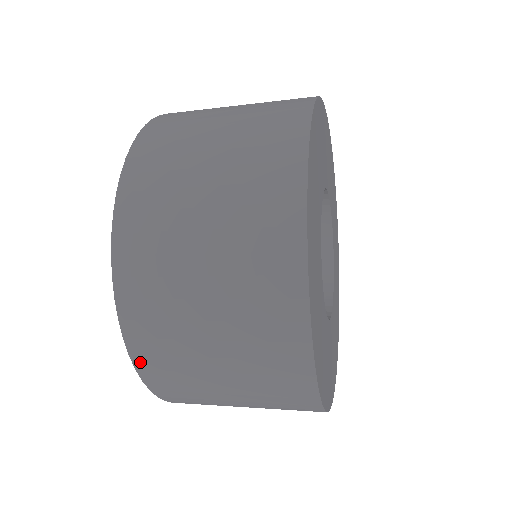
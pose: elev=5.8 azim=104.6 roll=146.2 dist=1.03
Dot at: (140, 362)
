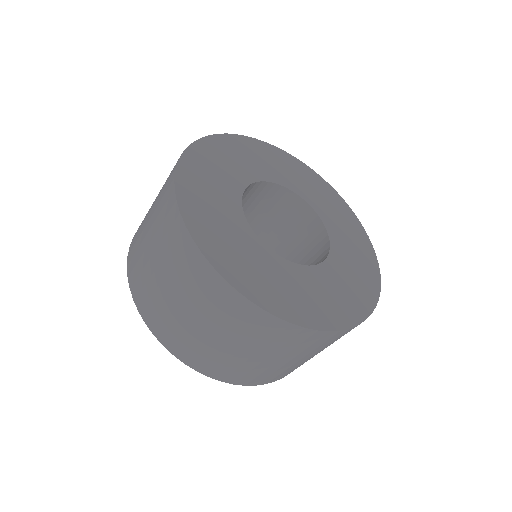
Dot at: occluded
